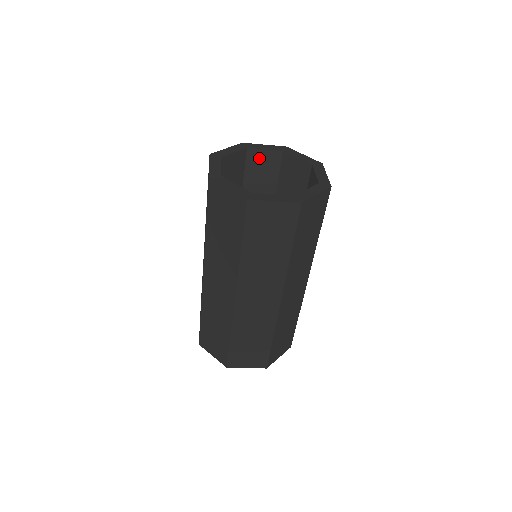
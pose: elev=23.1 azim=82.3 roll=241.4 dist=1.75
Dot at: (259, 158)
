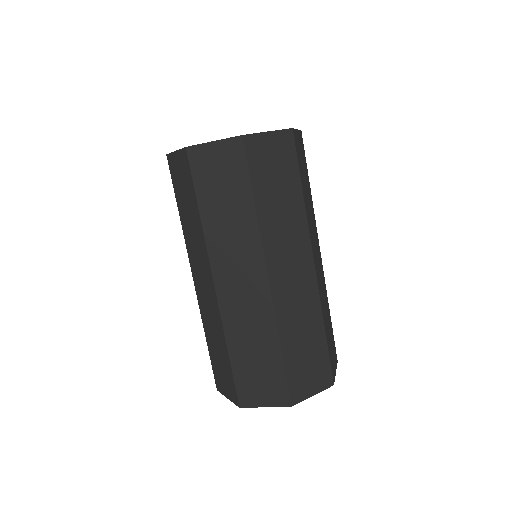
Dot at: occluded
